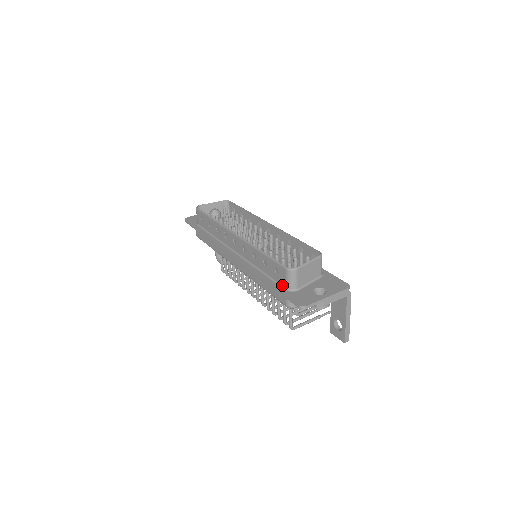
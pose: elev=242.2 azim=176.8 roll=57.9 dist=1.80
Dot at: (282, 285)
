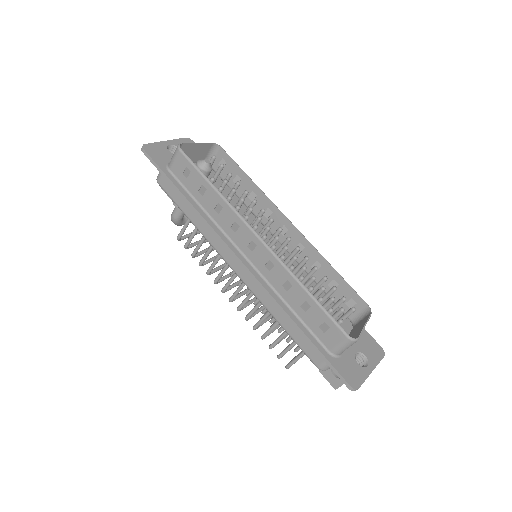
Dot at: (324, 344)
